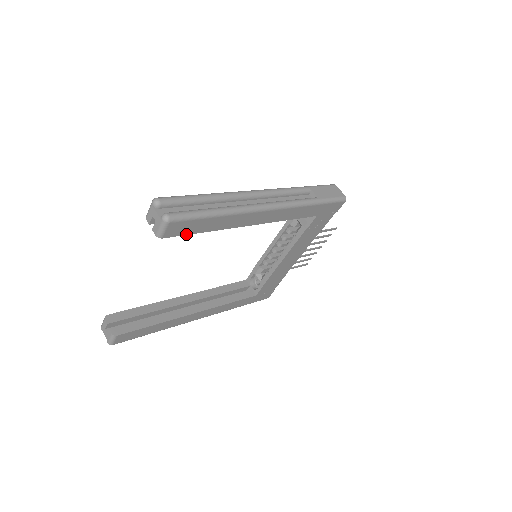
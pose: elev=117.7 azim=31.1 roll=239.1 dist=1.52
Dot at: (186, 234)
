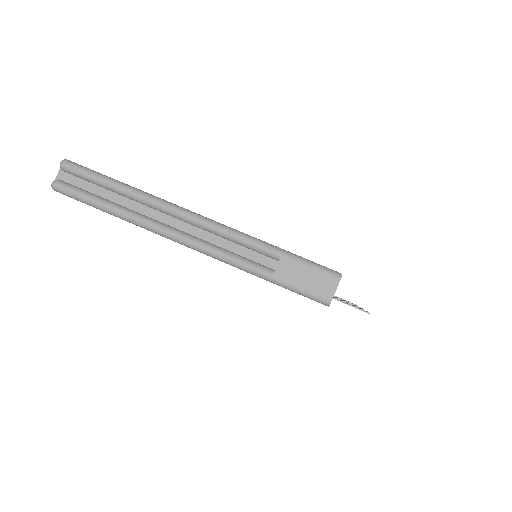
Dot at: occluded
